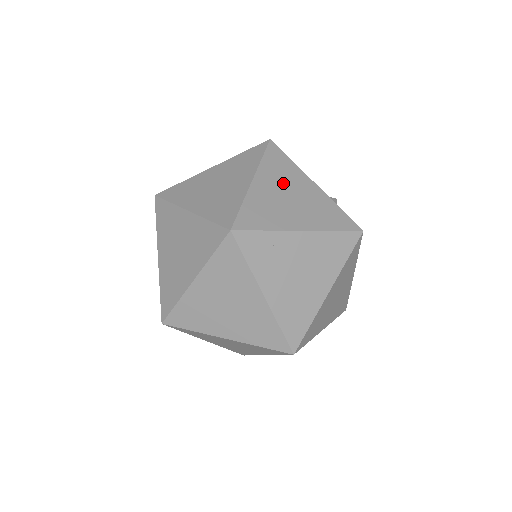
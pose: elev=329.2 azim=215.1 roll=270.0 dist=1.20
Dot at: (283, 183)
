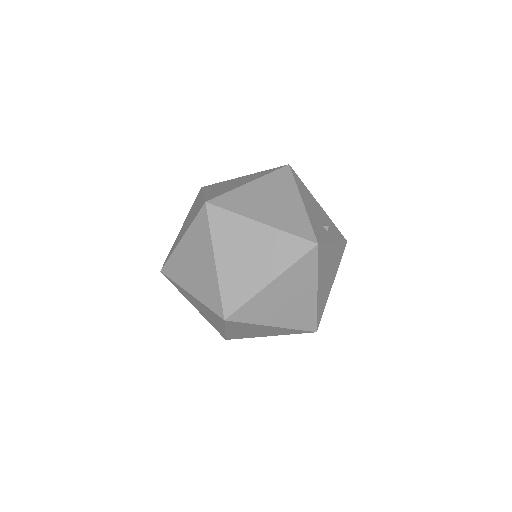
Dot at: (274, 192)
